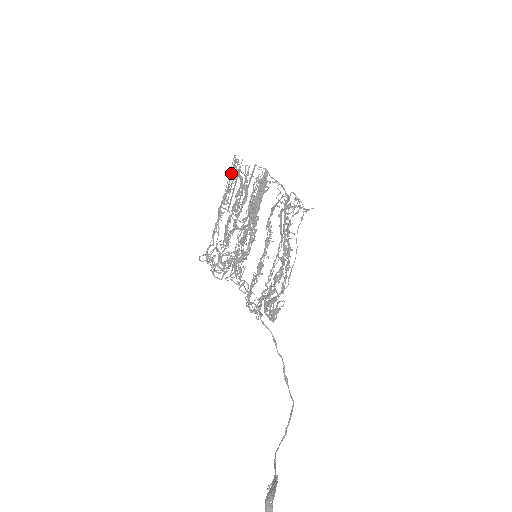
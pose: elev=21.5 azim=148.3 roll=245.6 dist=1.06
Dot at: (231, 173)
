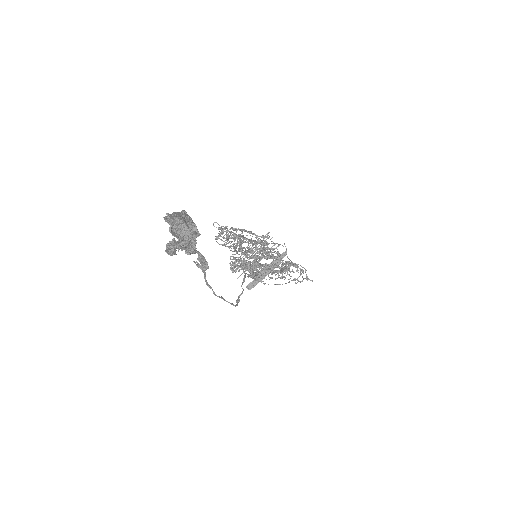
Dot at: occluded
